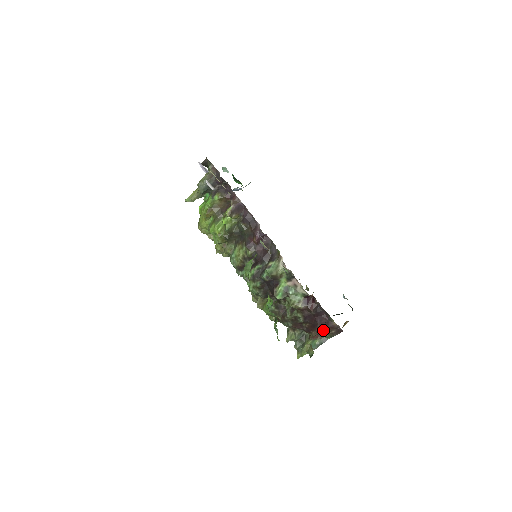
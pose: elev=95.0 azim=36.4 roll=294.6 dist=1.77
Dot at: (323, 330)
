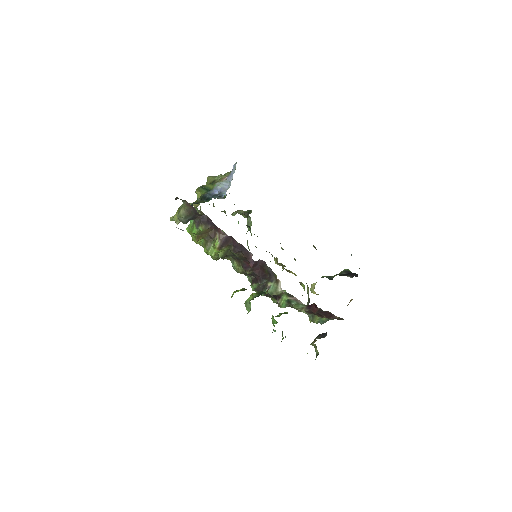
Dot at: (328, 317)
